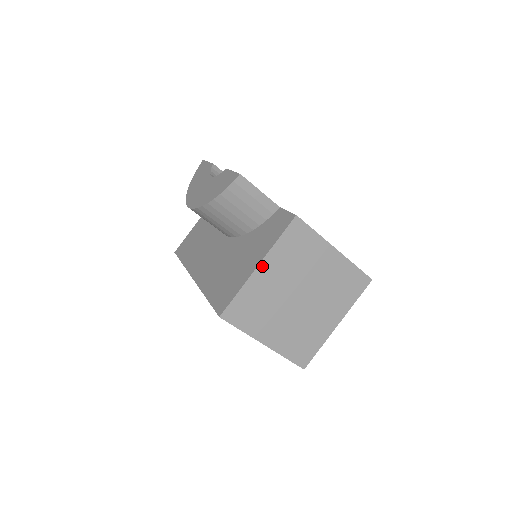
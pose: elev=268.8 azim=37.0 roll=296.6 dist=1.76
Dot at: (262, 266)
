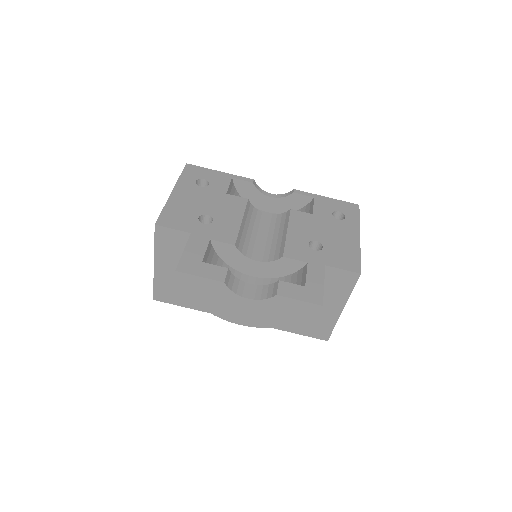
Dot at: (343, 306)
